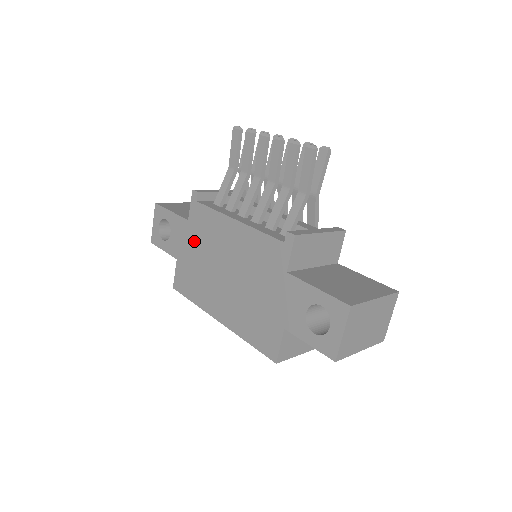
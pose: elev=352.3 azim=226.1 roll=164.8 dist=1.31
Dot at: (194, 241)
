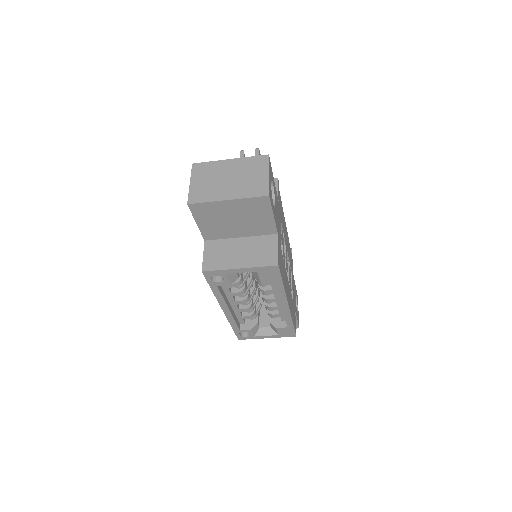
Dot at: occluded
